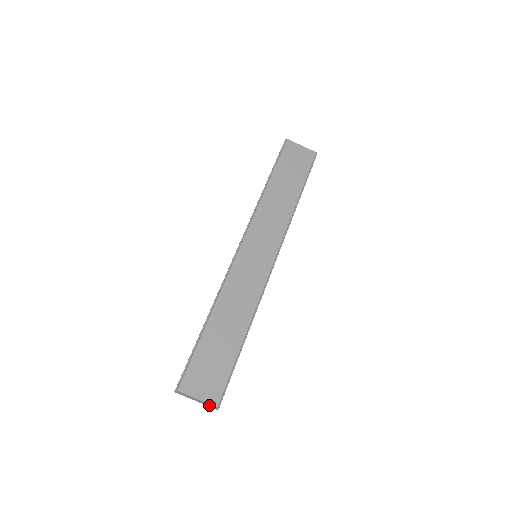
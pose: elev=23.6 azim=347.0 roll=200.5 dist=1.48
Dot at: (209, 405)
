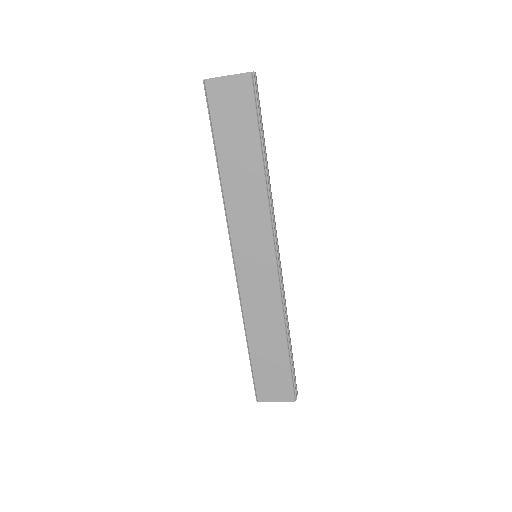
Dot at: occluded
